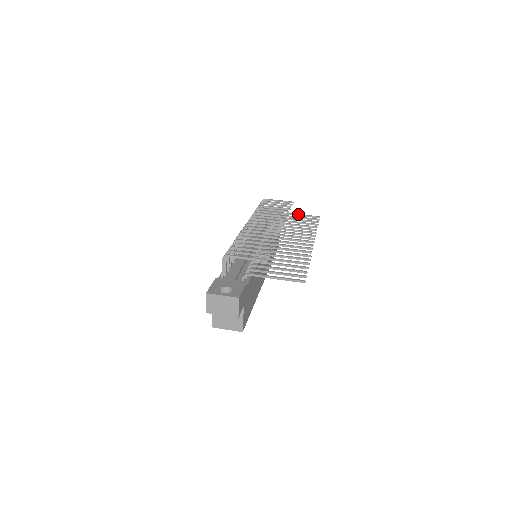
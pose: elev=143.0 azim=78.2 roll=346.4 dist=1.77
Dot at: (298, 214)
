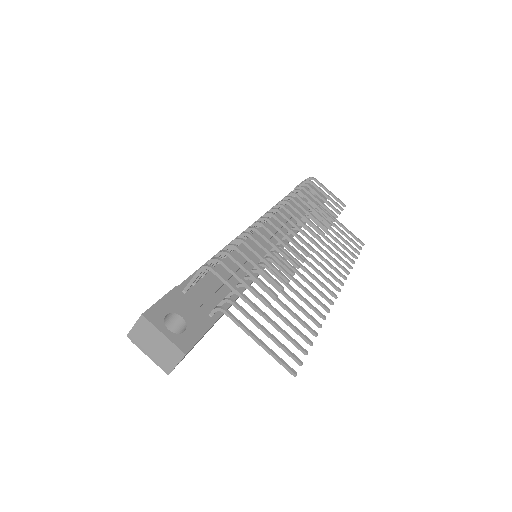
Dot at: (341, 223)
